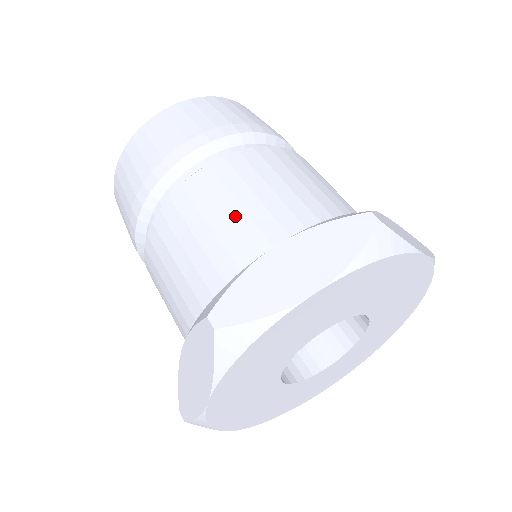
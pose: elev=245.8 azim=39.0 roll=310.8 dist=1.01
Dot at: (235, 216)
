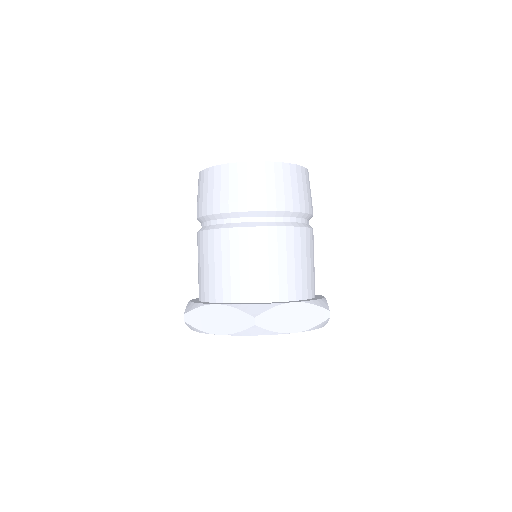
Dot at: (282, 267)
